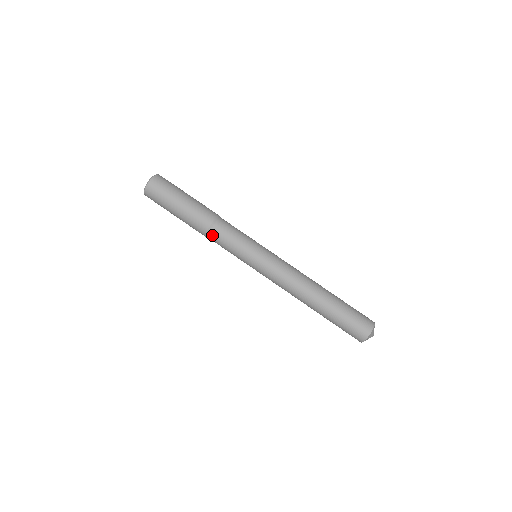
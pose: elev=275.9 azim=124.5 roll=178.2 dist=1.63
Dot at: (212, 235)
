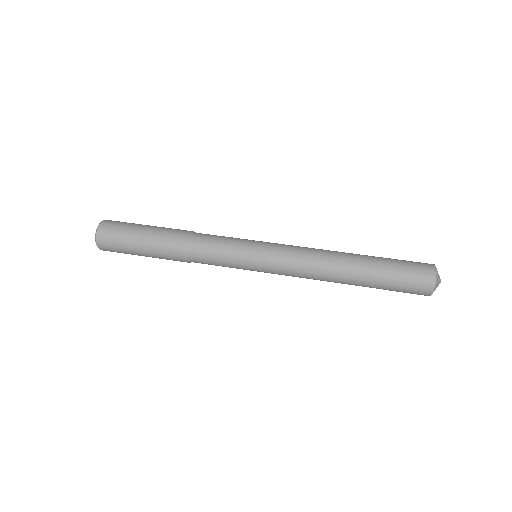
Dot at: (194, 252)
